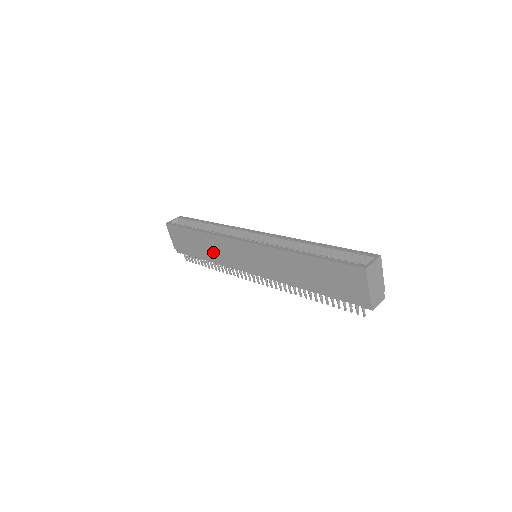
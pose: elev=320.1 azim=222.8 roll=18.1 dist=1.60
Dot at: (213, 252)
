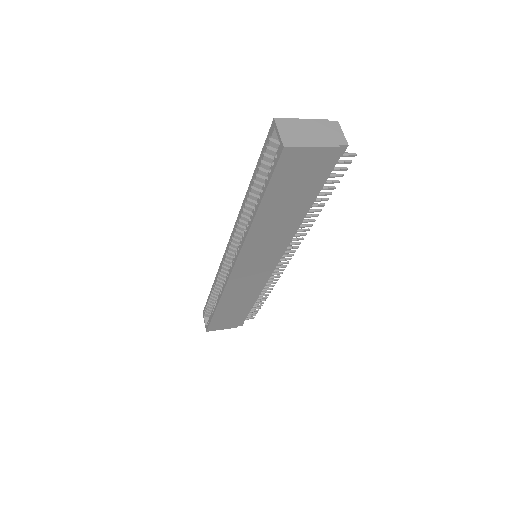
Dot at: (244, 297)
